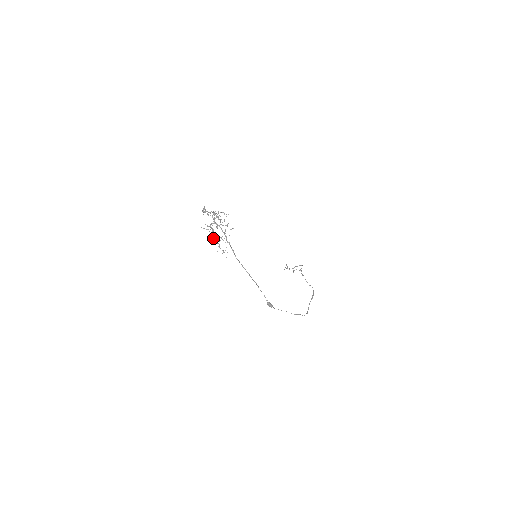
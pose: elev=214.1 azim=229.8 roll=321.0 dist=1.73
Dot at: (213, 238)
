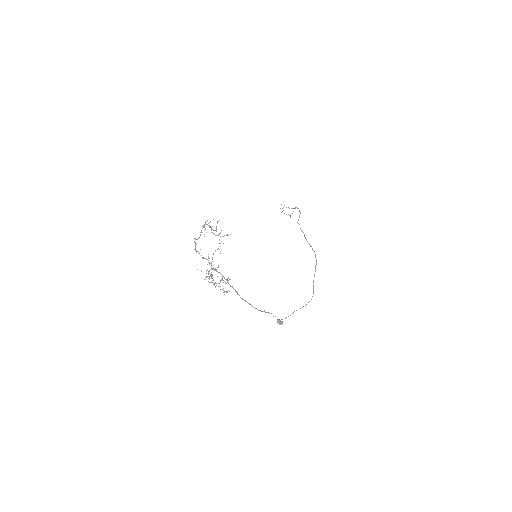
Dot at: (214, 284)
